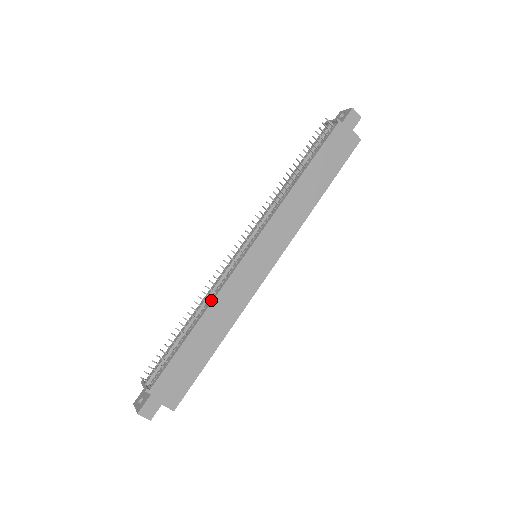
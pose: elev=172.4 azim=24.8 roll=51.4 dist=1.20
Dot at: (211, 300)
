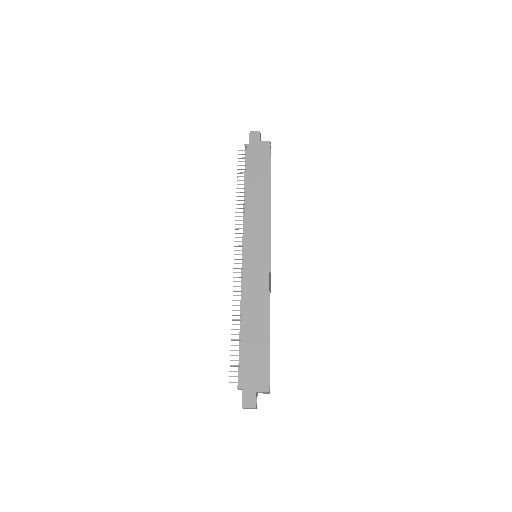
Dot at: (242, 302)
